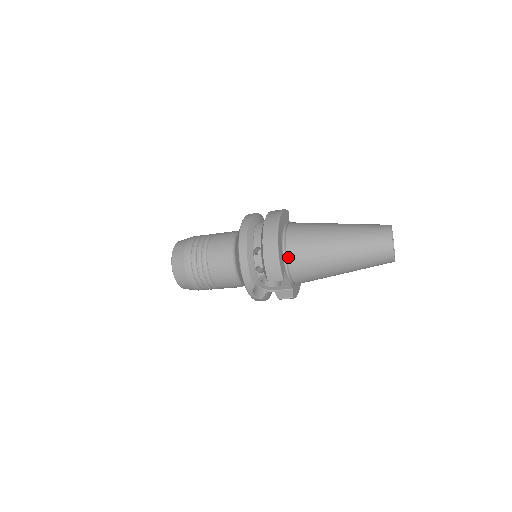
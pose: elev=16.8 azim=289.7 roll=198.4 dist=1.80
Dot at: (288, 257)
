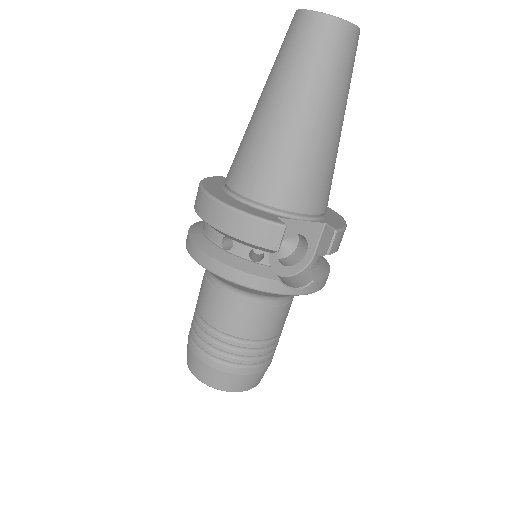
Dot at: (259, 200)
